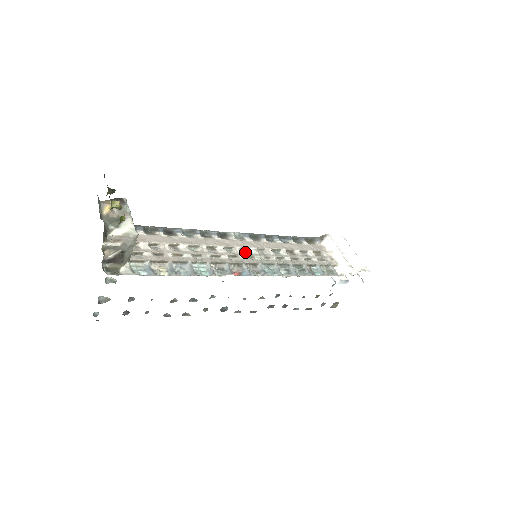
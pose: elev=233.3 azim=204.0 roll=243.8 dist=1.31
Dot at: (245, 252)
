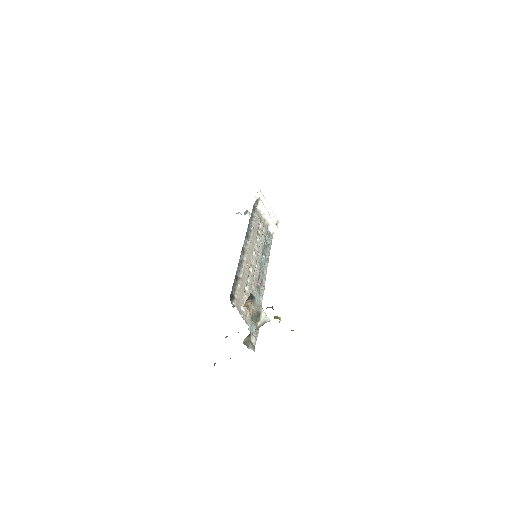
Dot at: (253, 257)
